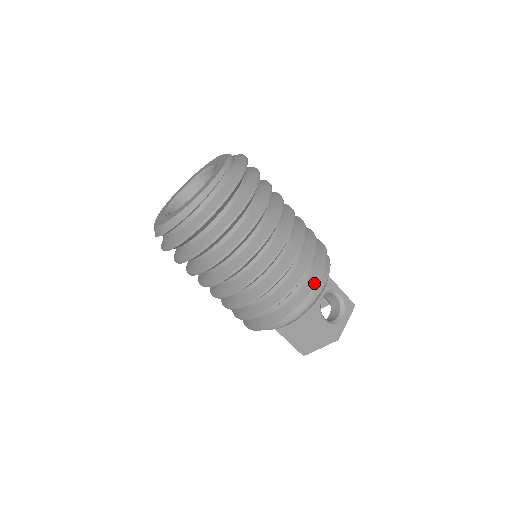
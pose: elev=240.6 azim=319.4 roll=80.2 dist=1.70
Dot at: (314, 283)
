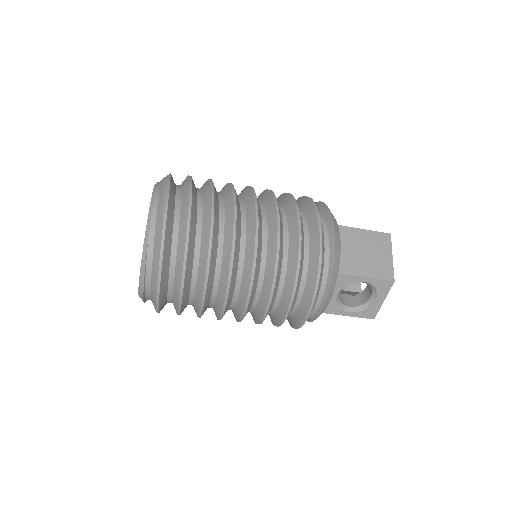
Dot at: (305, 313)
